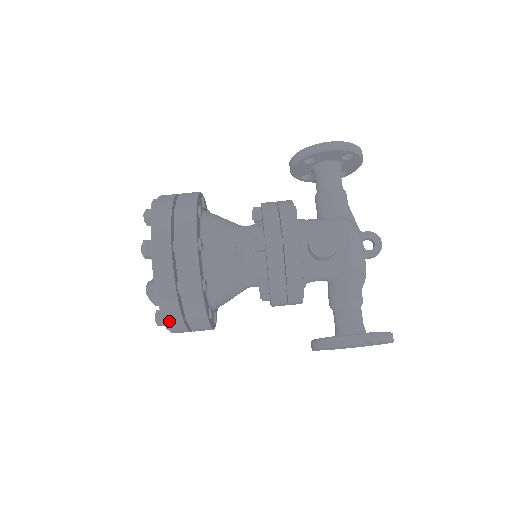
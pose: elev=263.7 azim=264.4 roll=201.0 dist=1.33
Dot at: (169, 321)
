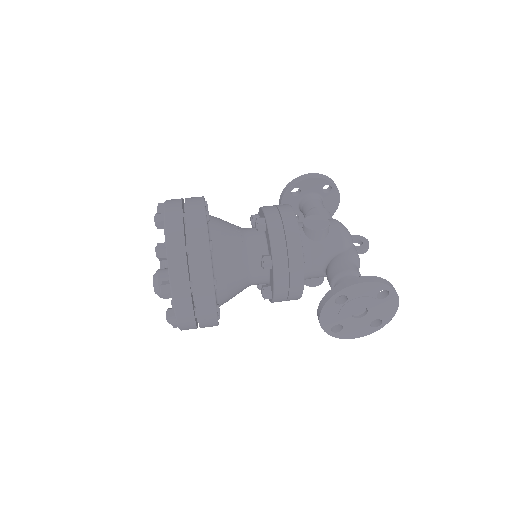
Dot at: (175, 282)
